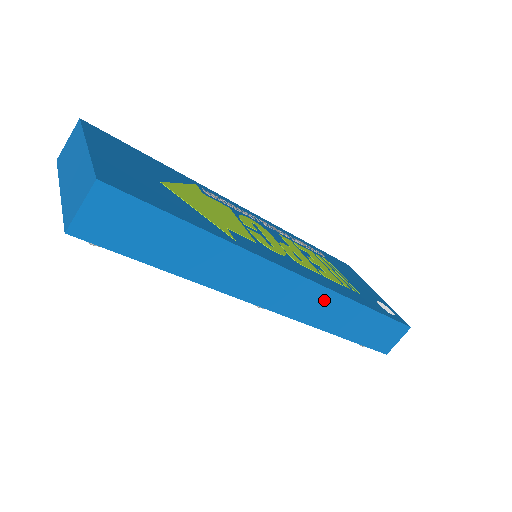
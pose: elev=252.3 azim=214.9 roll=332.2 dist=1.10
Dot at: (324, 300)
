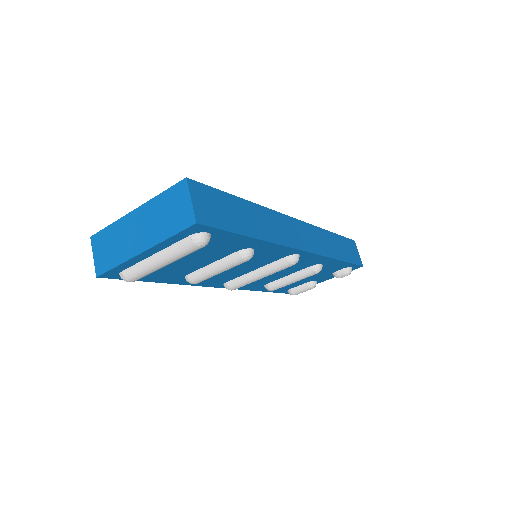
Dot at: (315, 234)
